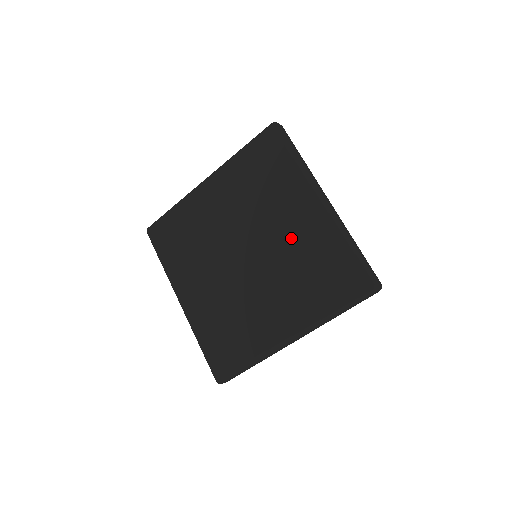
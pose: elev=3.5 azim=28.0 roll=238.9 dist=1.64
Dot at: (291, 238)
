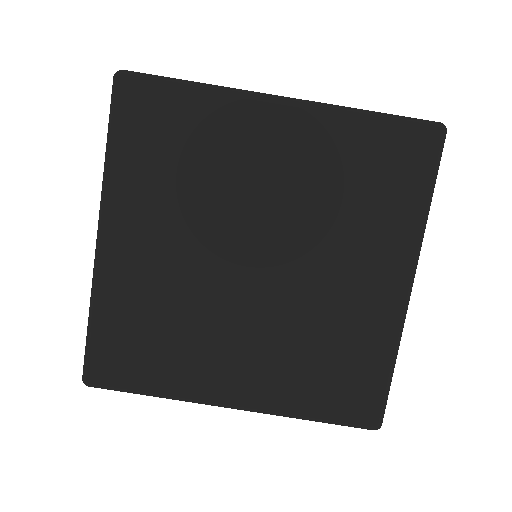
Dot at: (293, 181)
